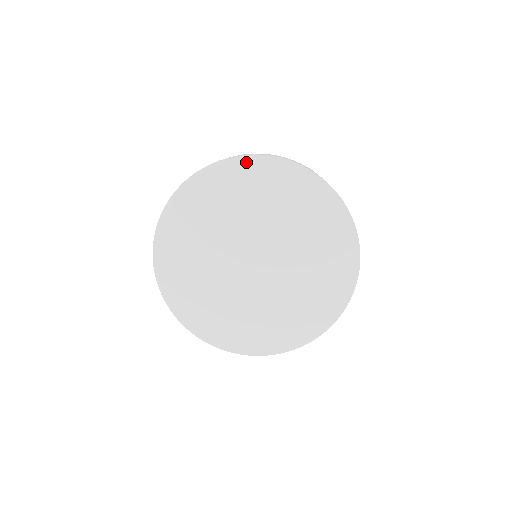
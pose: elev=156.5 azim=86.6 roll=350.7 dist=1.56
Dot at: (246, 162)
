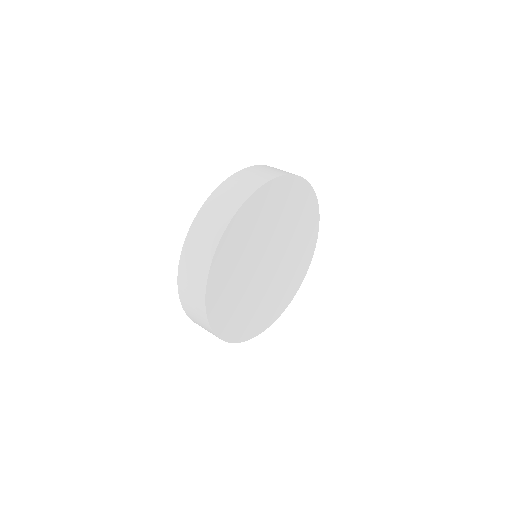
Dot at: (267, 188)
